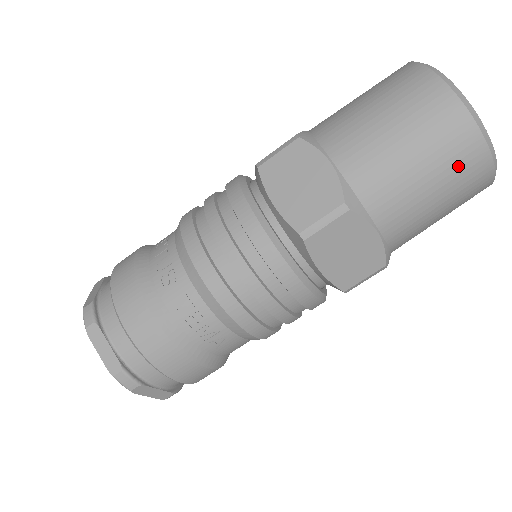
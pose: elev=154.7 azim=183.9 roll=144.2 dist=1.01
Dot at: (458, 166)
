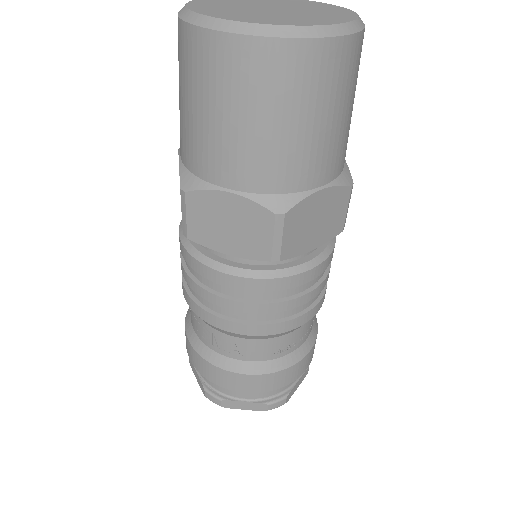
Dot at: (221, 77)
